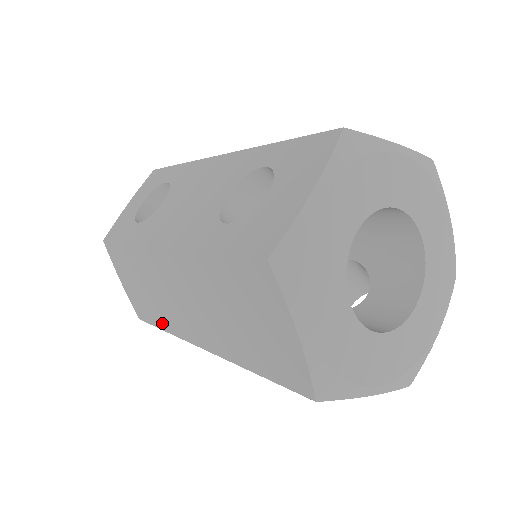
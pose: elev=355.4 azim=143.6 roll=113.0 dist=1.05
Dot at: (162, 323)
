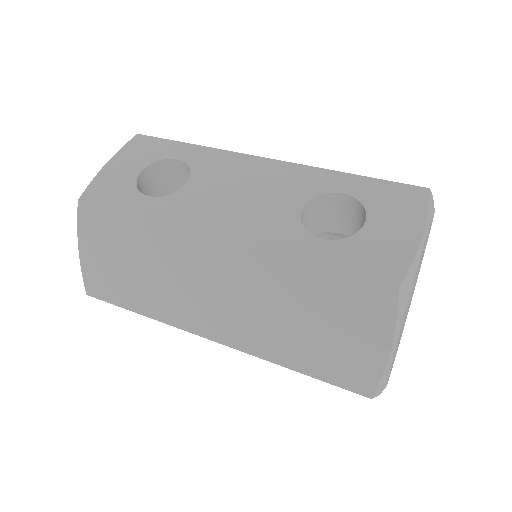
Dot at: (143, 306)
